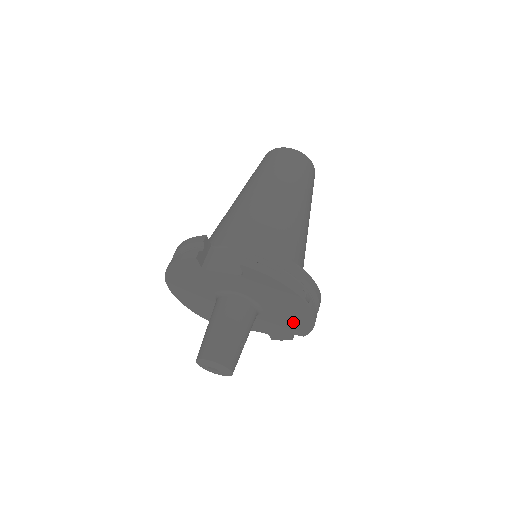
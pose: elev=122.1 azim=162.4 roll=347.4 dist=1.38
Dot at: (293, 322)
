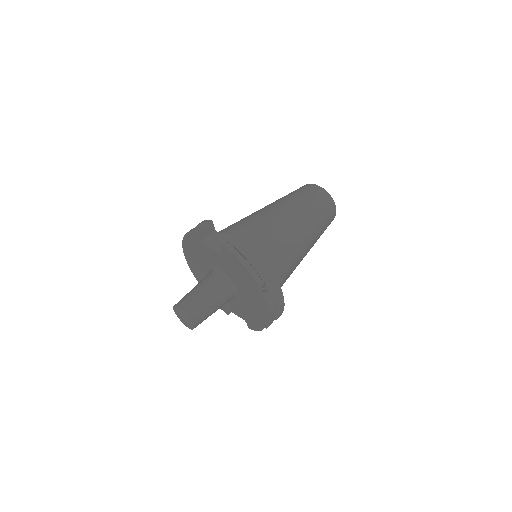
Dot at: (258, 311)
